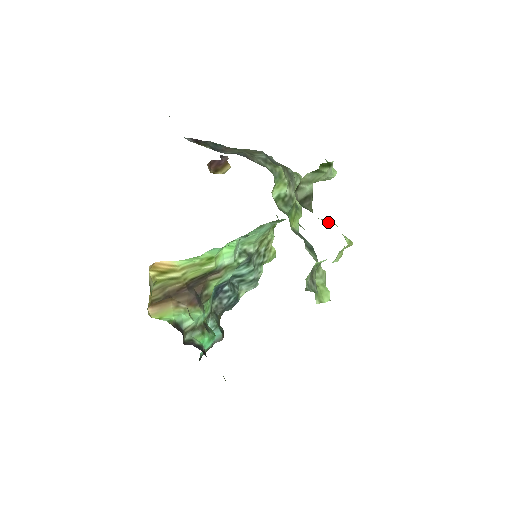
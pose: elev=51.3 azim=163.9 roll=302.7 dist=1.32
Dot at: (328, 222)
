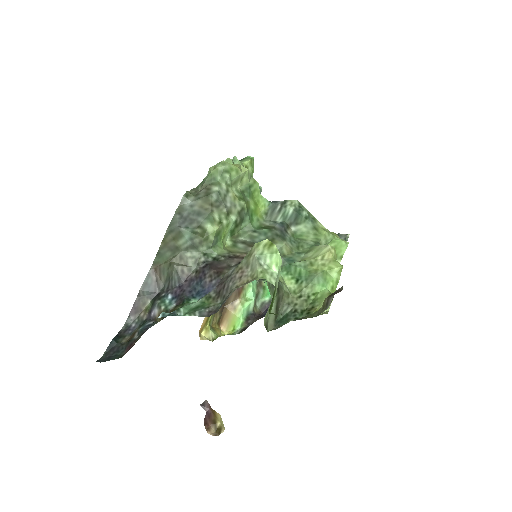
Dot at: (310, 293)
